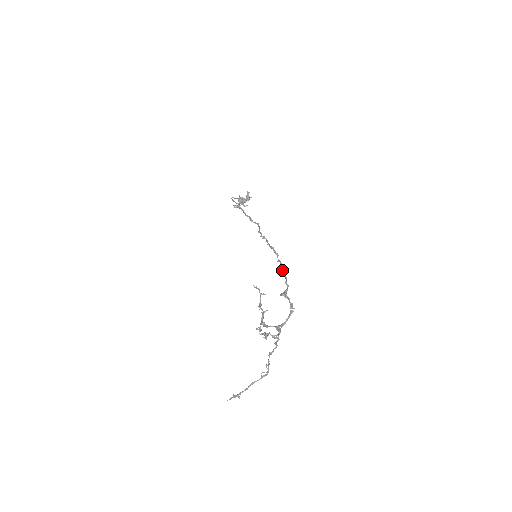
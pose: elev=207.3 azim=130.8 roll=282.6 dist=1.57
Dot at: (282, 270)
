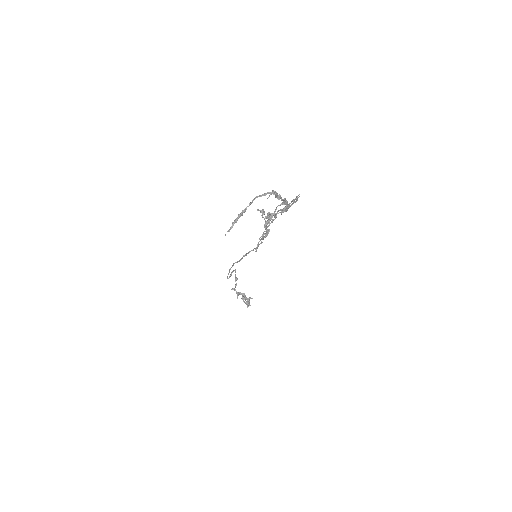
Dot at: occluded
